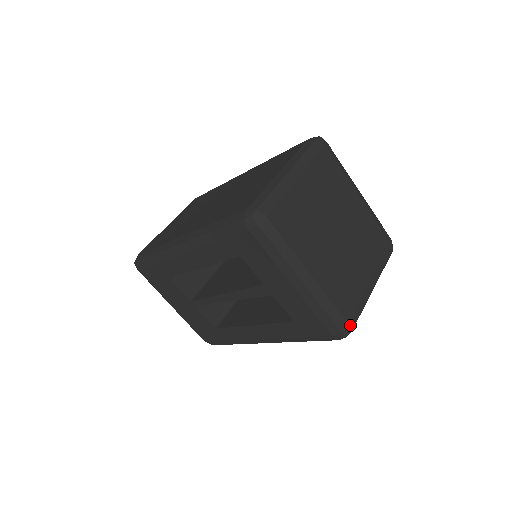
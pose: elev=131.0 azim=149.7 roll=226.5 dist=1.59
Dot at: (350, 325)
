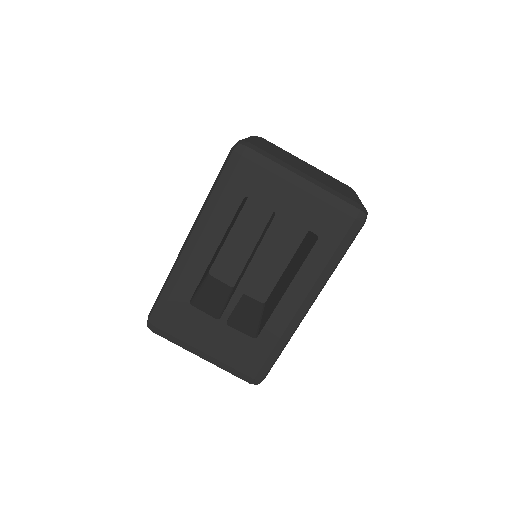
Dot at: (363, 207)
